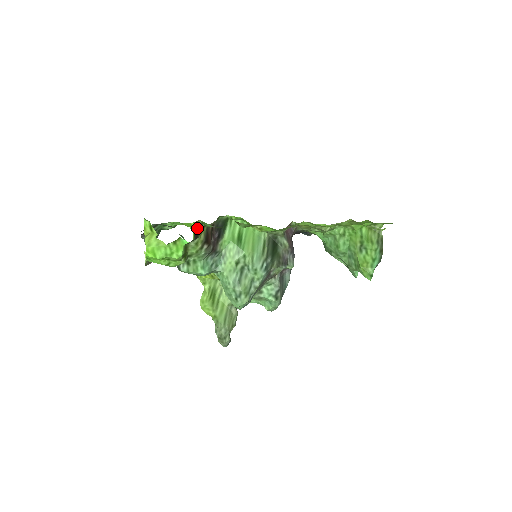
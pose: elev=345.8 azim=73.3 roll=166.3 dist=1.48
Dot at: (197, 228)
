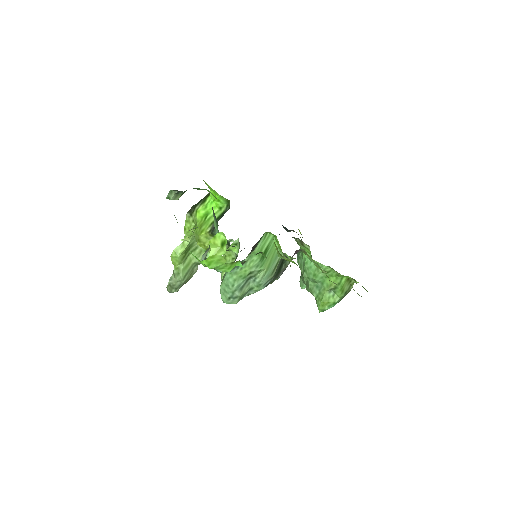
Dot at: occluded
